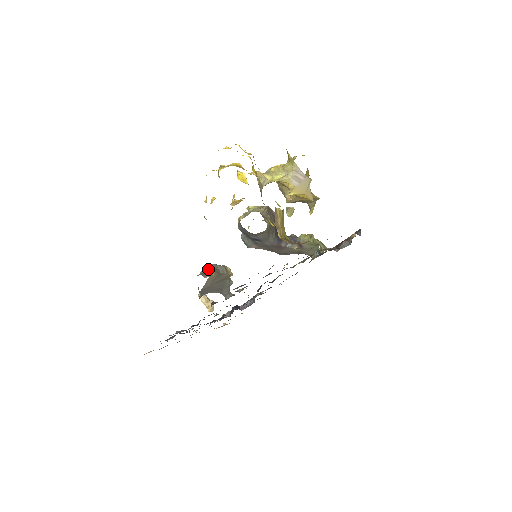
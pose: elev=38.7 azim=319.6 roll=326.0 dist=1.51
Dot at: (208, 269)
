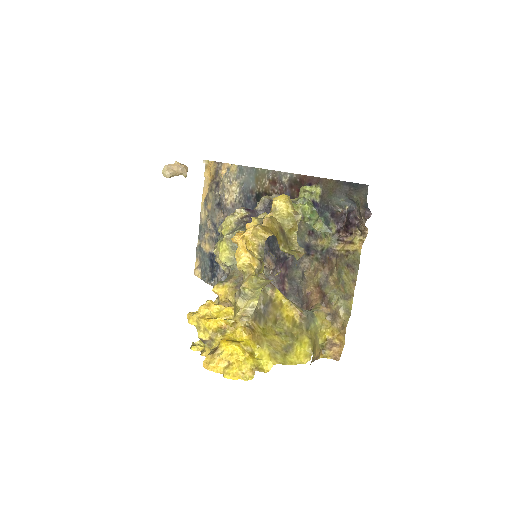
Dot at: occluded
